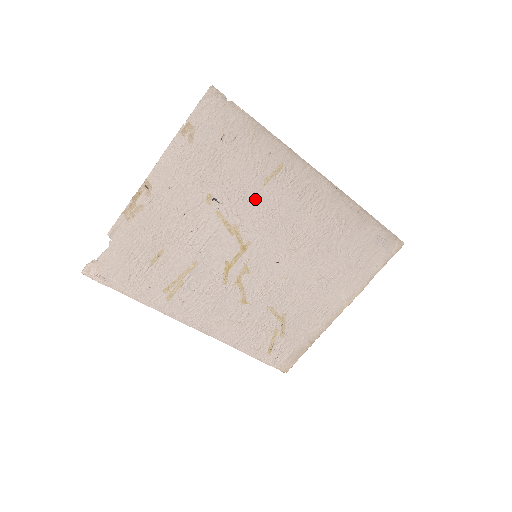
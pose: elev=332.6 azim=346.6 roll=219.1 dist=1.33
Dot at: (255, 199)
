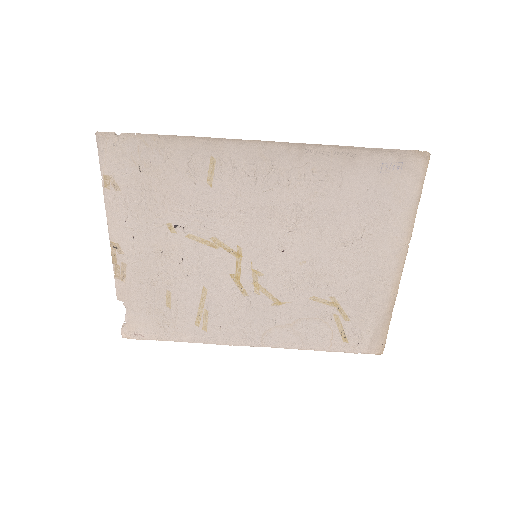
Dot at: (212, 205)
